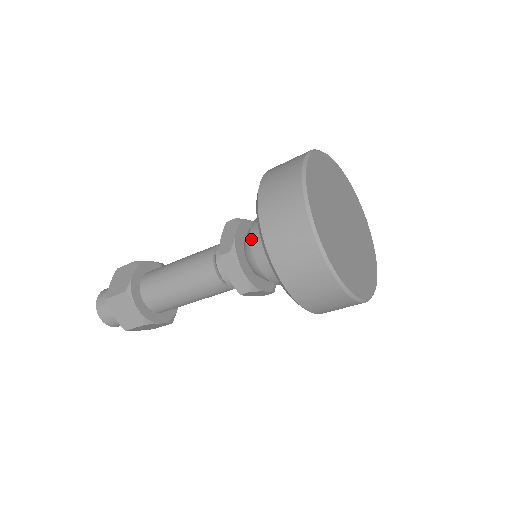
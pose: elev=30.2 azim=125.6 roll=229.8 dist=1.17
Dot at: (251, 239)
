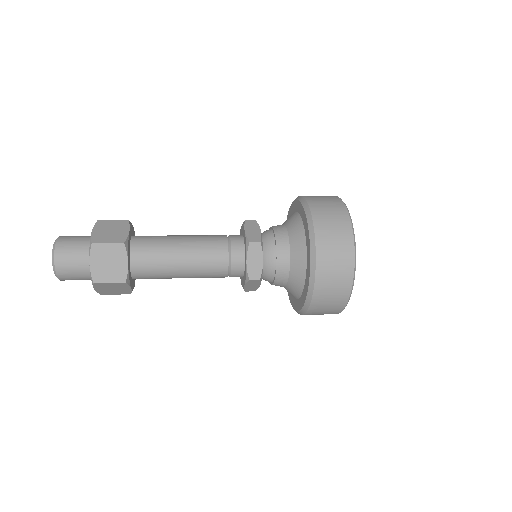
Dot at: (277, 239)
